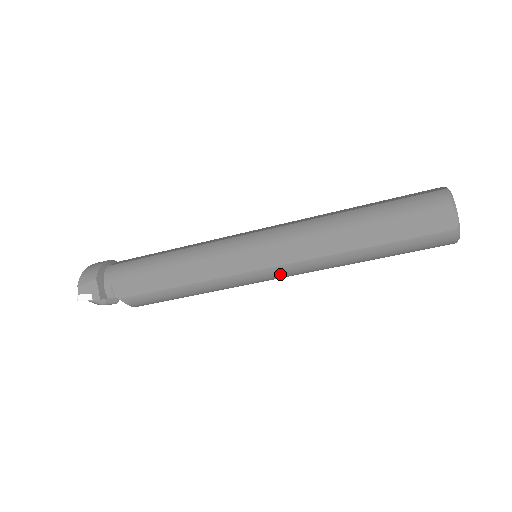
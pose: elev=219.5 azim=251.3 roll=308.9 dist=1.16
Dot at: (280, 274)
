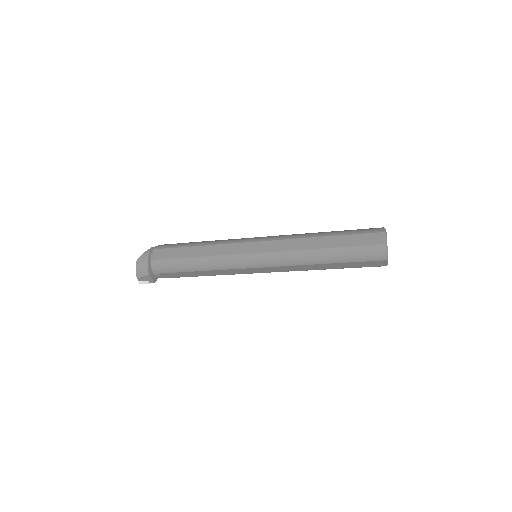
Dot at: occluded
